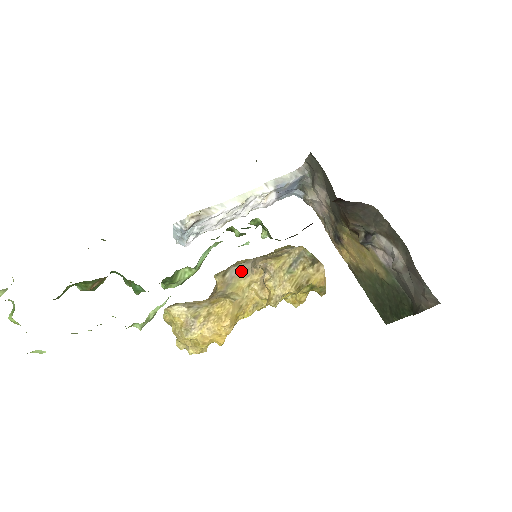
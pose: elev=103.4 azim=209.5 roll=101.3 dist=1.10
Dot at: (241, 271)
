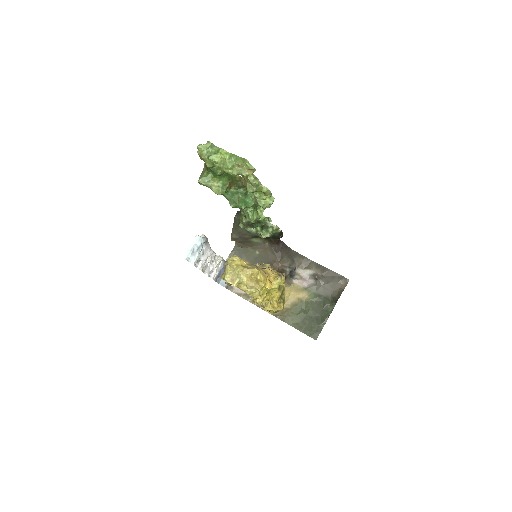
Dot at: occluded
